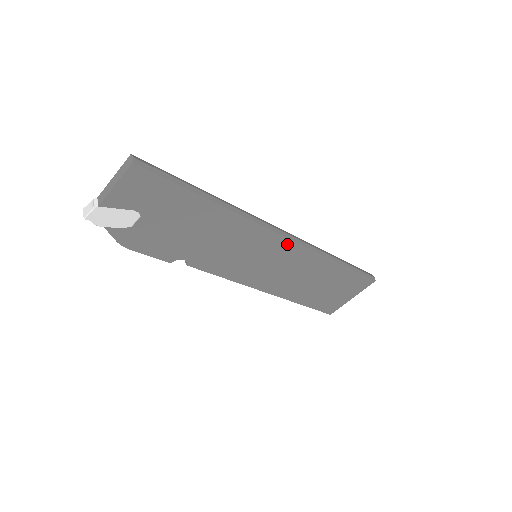
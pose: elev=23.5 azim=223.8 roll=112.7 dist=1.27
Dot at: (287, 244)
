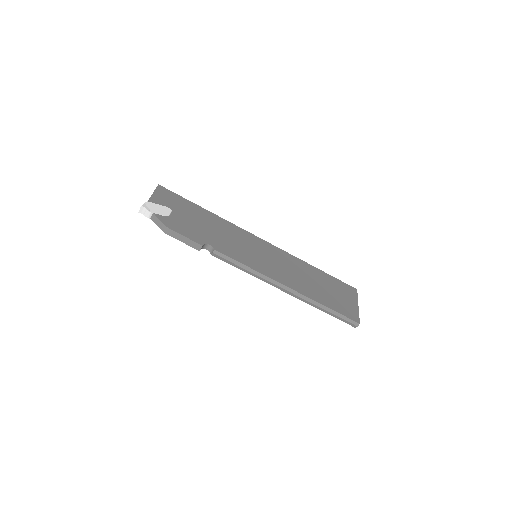
Dot at: (268, 245)
